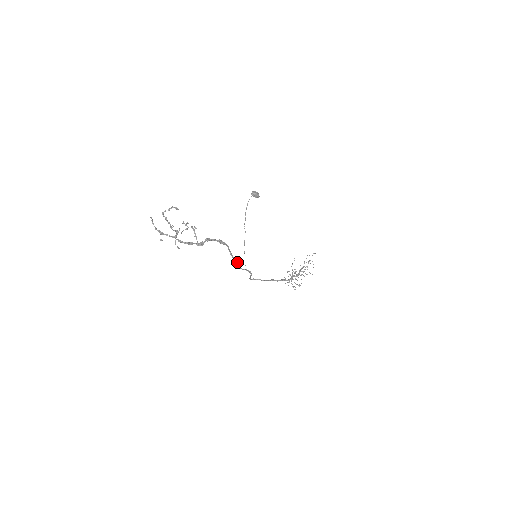
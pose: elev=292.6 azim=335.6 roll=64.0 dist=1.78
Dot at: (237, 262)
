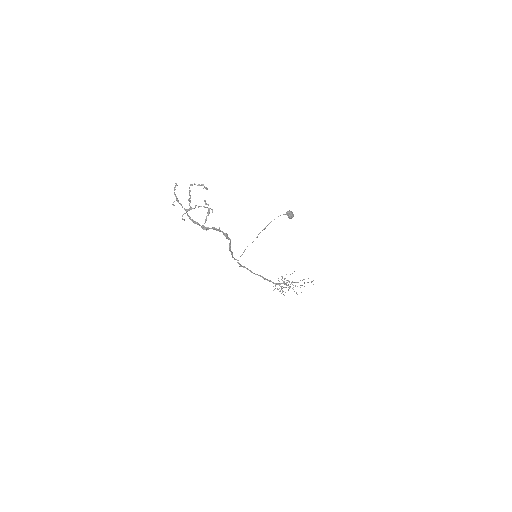
Dot at: (232, 254)
